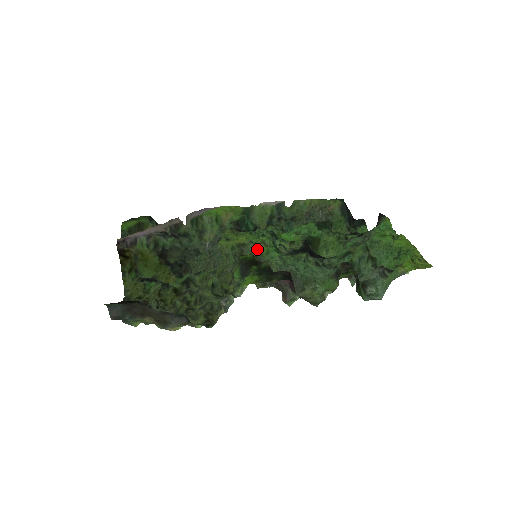
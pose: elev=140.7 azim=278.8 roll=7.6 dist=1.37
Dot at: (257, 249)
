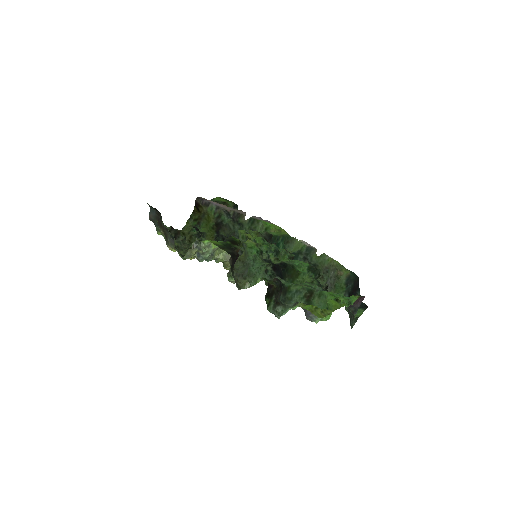
Dot at: (248, 241)
